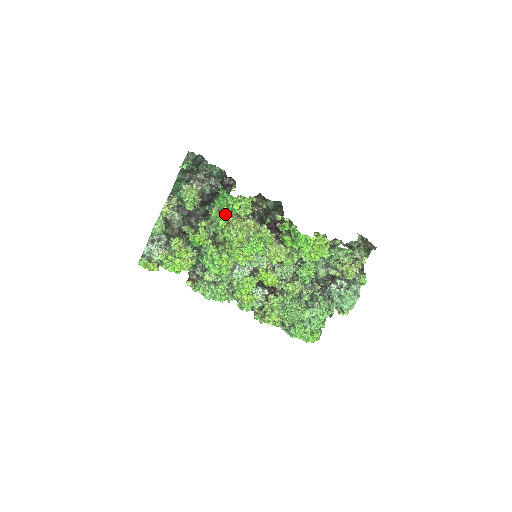
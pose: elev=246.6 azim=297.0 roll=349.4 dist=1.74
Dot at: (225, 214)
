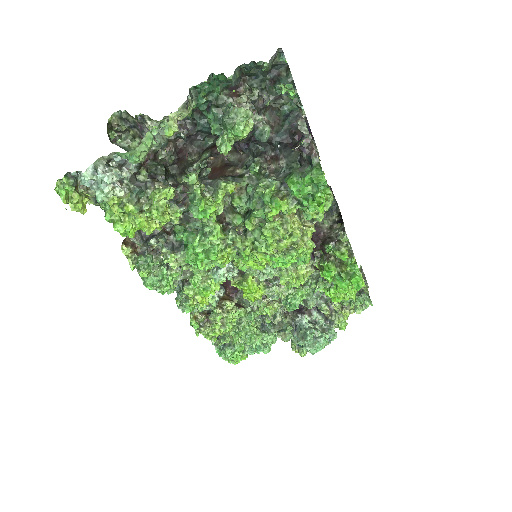
Dot at: (289, 203)
